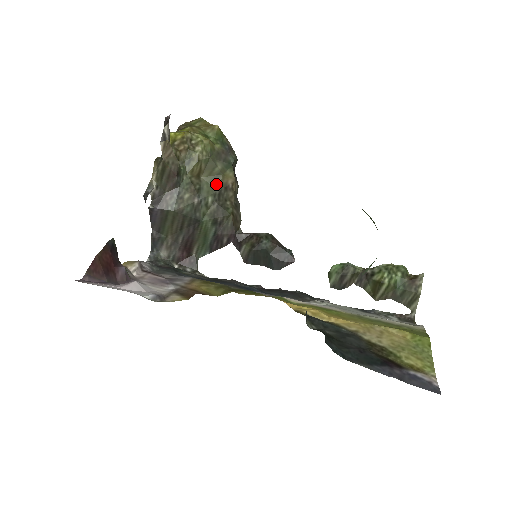
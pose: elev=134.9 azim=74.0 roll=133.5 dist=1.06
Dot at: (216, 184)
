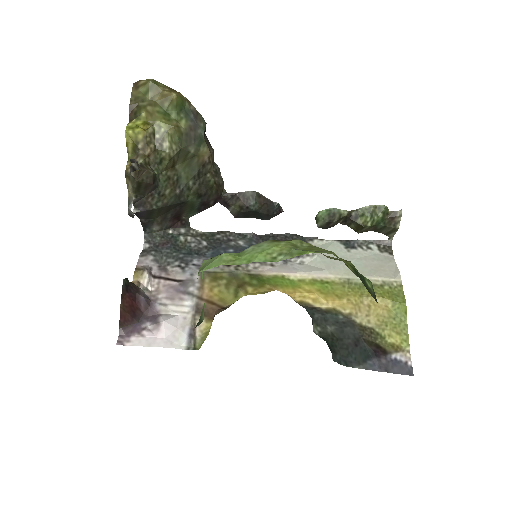
Dot at: (193, 167)
